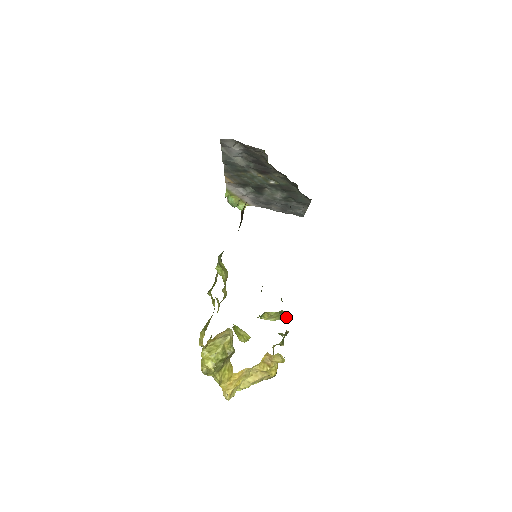
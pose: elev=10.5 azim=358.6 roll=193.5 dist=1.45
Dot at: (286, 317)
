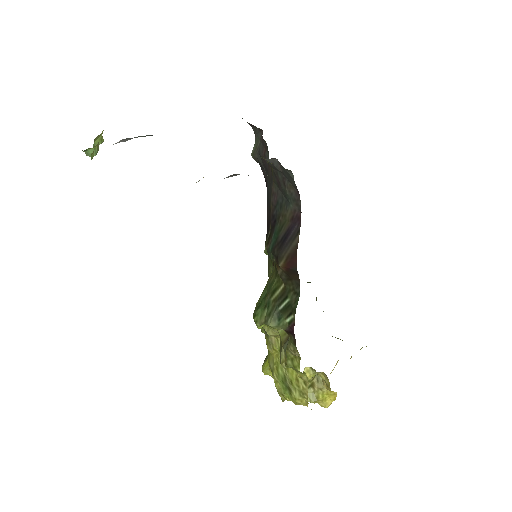
Dot at: occluded
